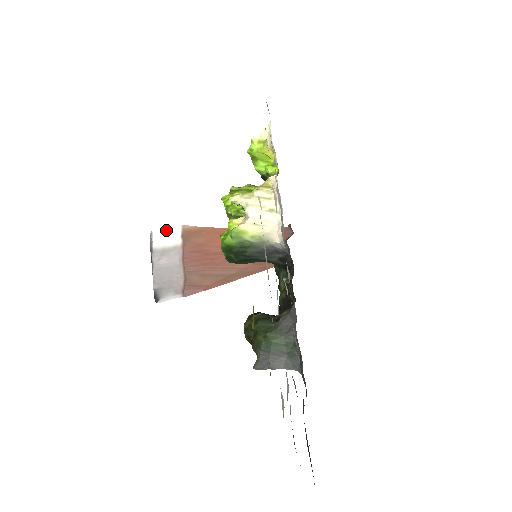
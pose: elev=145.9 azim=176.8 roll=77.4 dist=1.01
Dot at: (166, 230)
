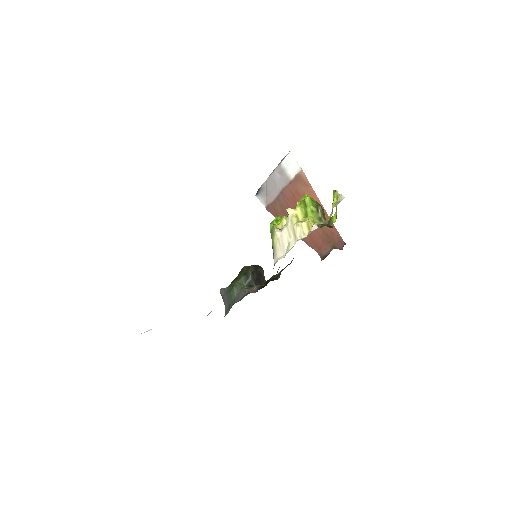
Dot at: (295, 161)
